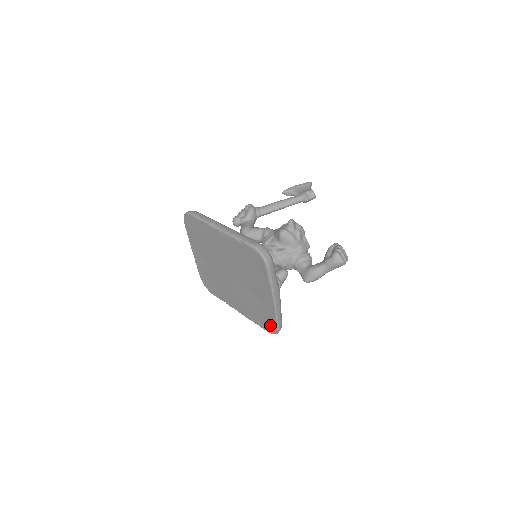
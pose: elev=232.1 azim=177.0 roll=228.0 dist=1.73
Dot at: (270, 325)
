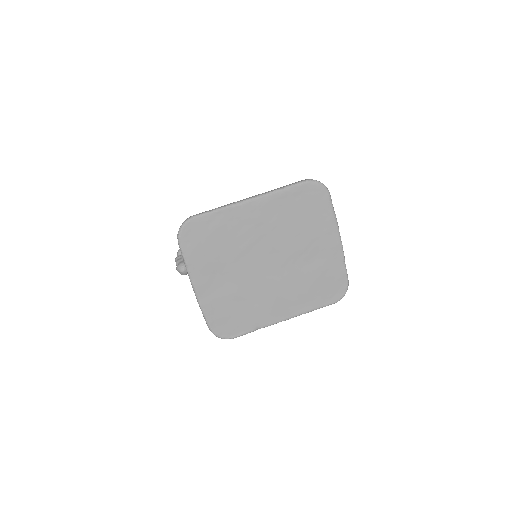
Dot at: (337, 287)
